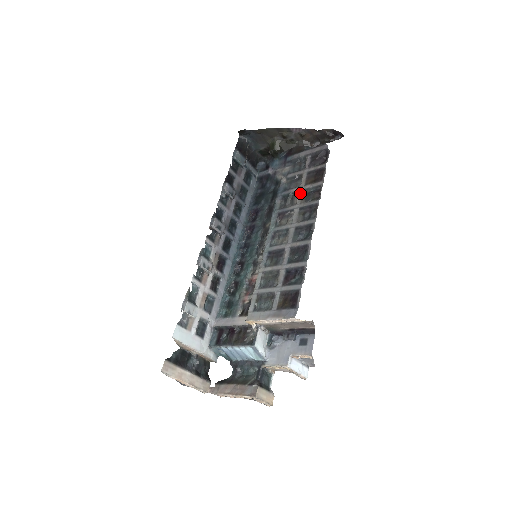
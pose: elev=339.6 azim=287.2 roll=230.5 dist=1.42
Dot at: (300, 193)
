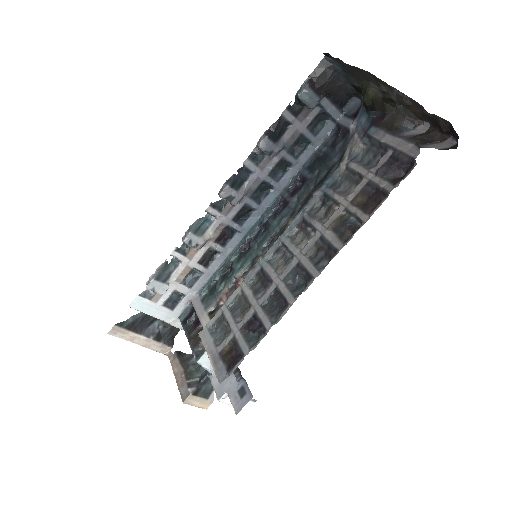
Dot at: (339, 210)
